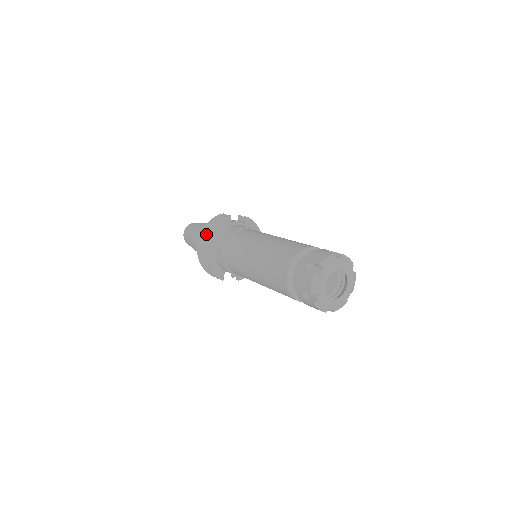
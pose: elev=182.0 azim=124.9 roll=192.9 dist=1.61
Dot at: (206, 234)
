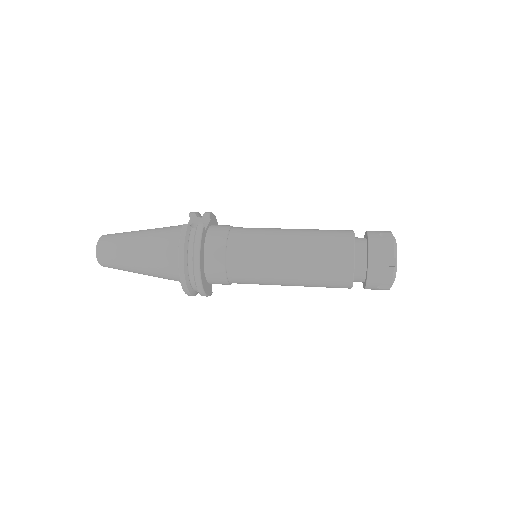
Dot at: (194, 263)
